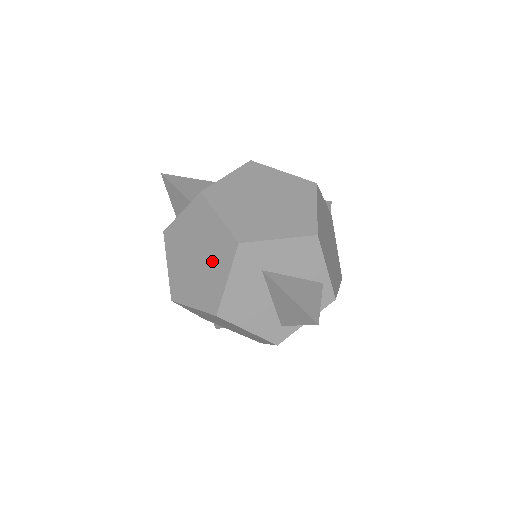
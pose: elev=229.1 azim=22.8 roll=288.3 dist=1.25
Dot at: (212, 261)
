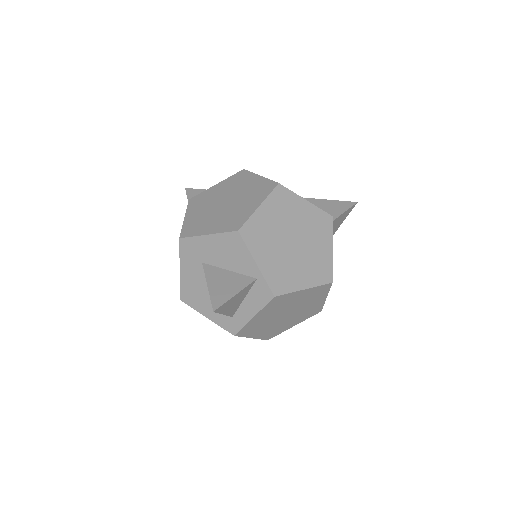
Dot at: occluded
